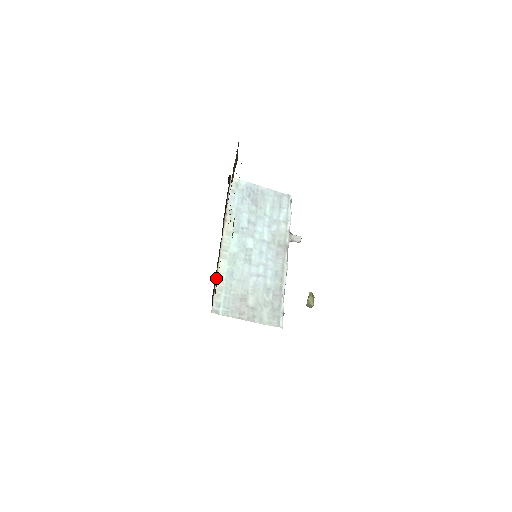
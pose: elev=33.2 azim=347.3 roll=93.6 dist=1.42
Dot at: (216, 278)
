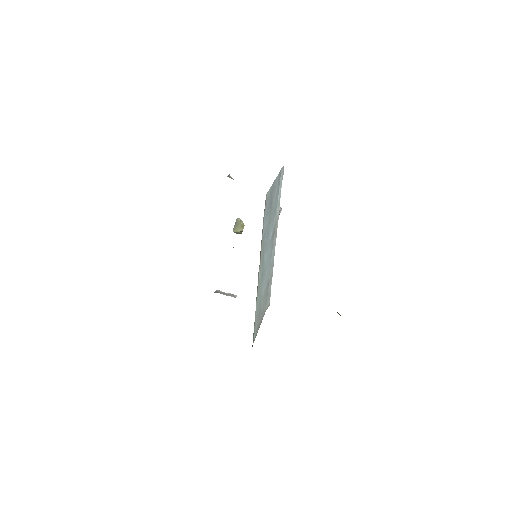
Dot at: occluded
